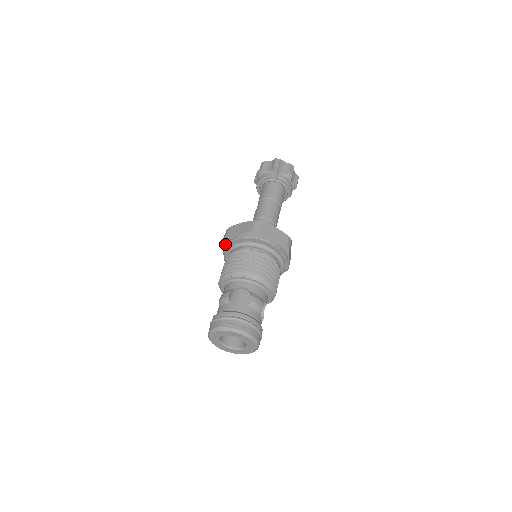
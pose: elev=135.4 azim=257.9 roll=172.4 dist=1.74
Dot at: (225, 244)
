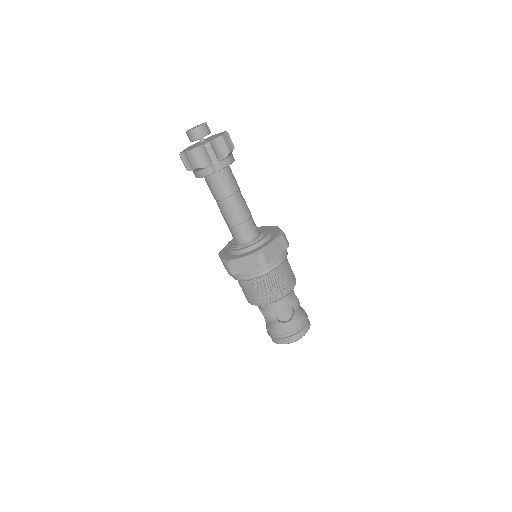
Dot at: occluded
